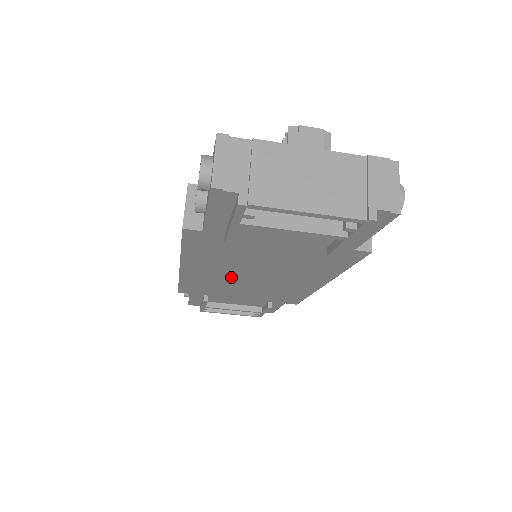
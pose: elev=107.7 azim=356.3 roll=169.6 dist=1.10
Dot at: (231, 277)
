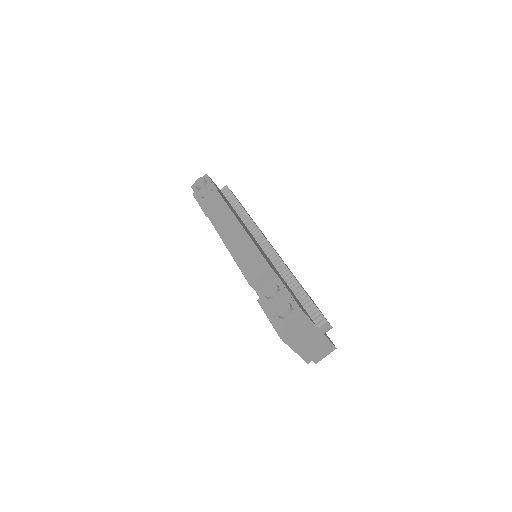
Dot at: occluded
